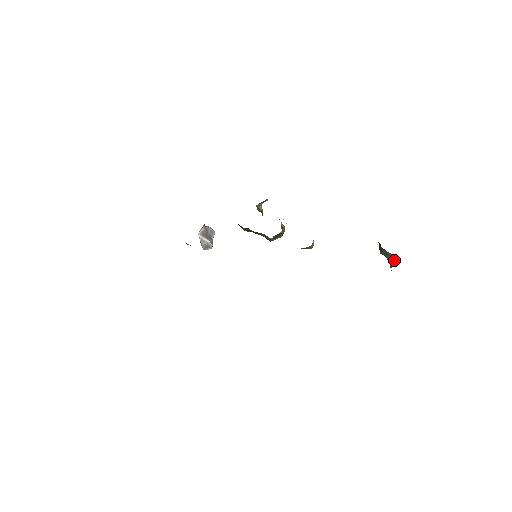
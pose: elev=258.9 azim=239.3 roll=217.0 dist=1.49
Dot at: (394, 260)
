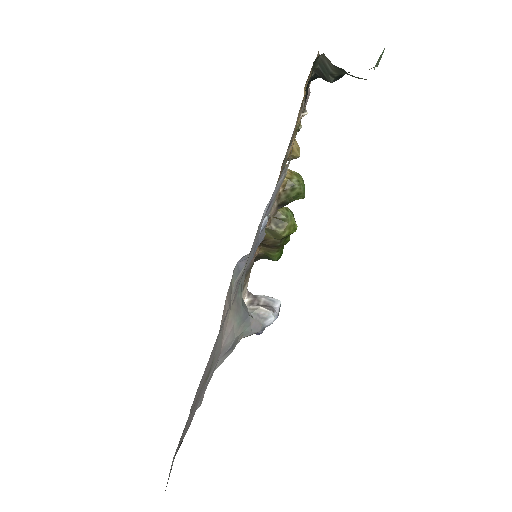
Dot at: (326, 57)
